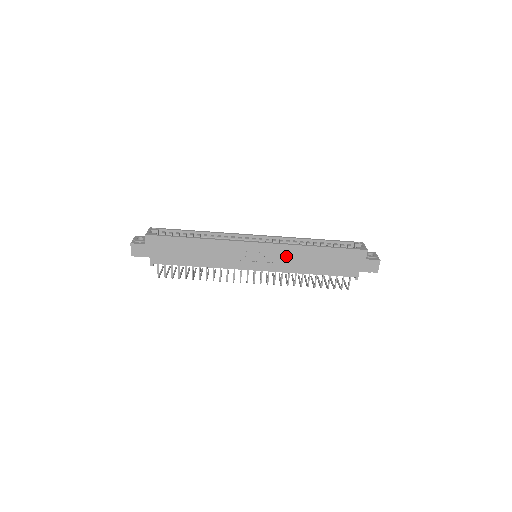
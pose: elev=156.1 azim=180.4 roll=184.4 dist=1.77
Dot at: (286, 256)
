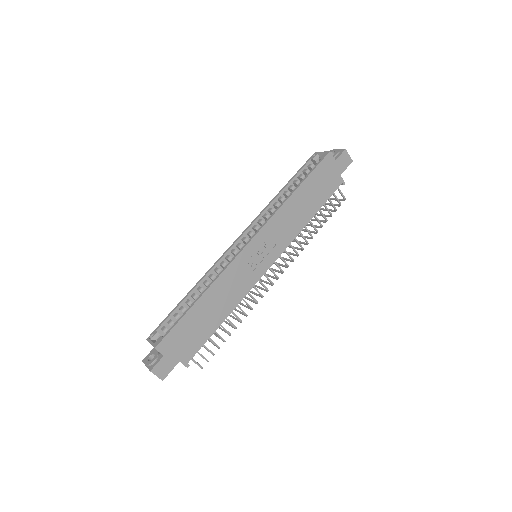
Dot at: (280, 227)
